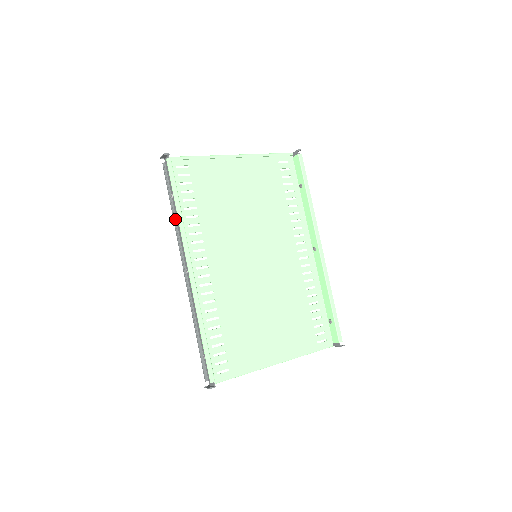
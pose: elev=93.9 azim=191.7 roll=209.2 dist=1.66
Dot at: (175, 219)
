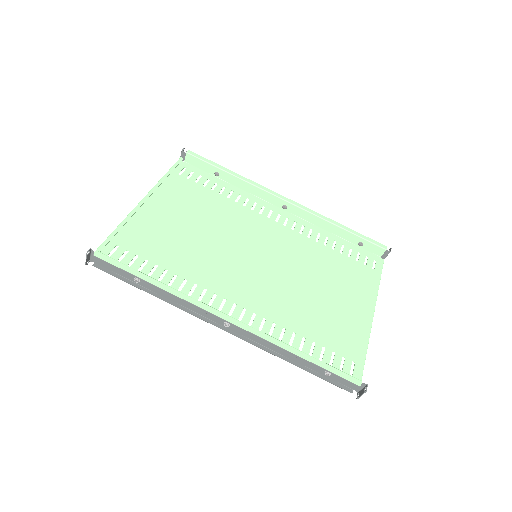
Dot at: (162, 297)
